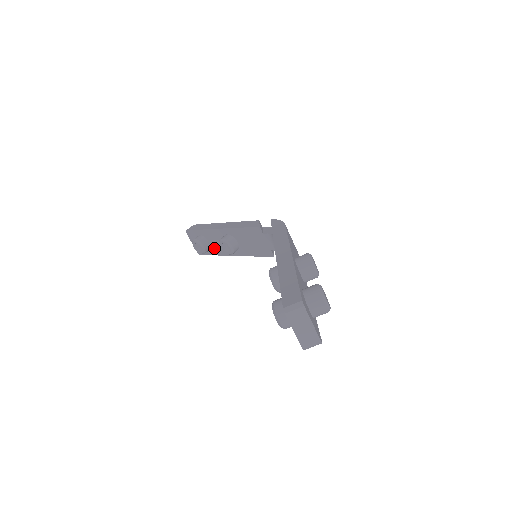
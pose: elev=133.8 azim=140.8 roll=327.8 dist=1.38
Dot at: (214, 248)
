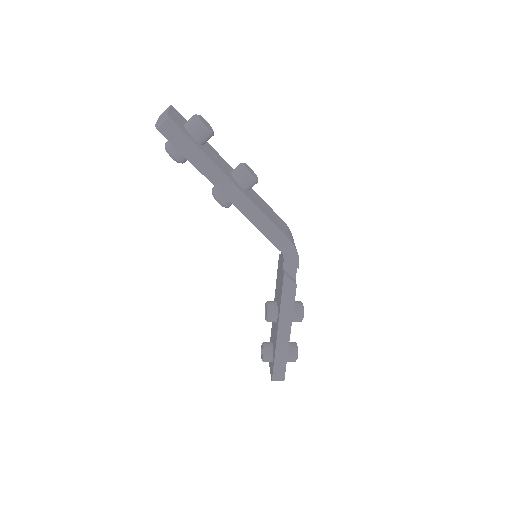
Dot at: (274, 346)
